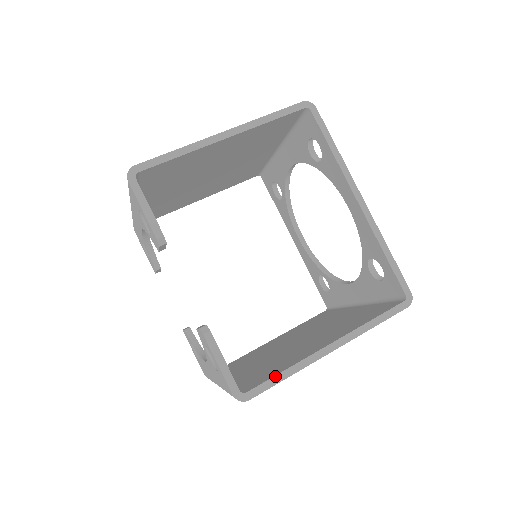
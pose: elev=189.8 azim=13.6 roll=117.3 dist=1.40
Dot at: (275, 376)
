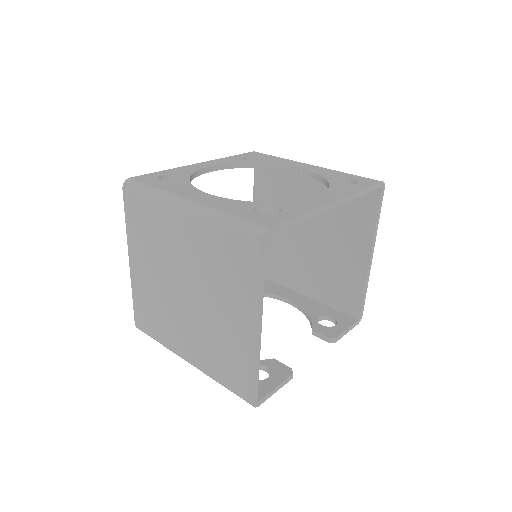
Dot at: (364, 298)
